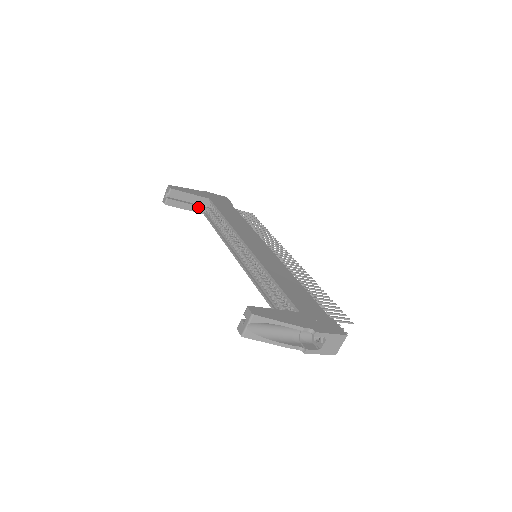
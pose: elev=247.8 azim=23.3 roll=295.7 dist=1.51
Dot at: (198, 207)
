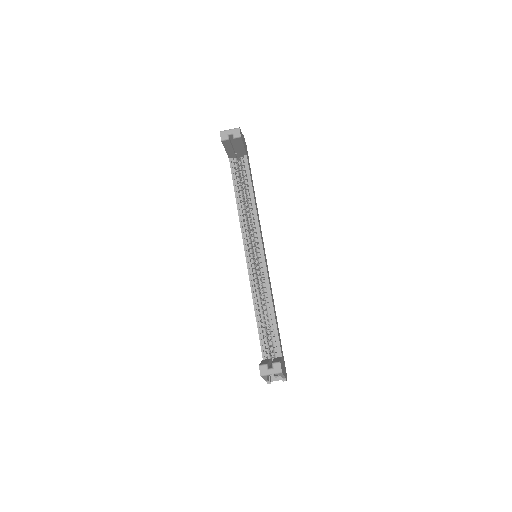
Dot at: (233, 153)
